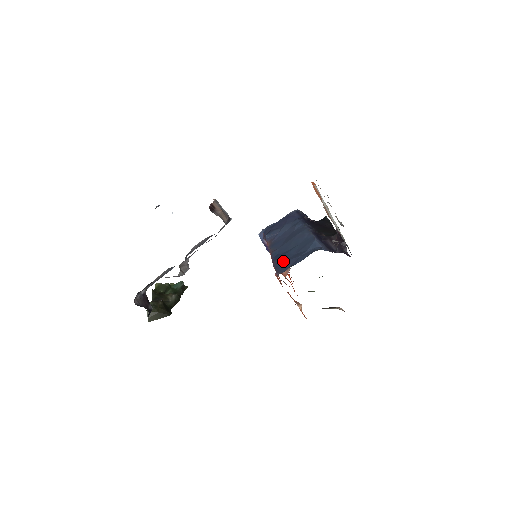
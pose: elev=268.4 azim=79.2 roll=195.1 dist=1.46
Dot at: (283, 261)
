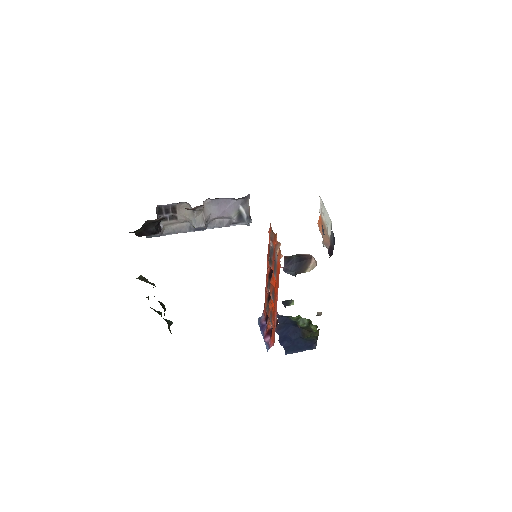
Dot at: occluded
